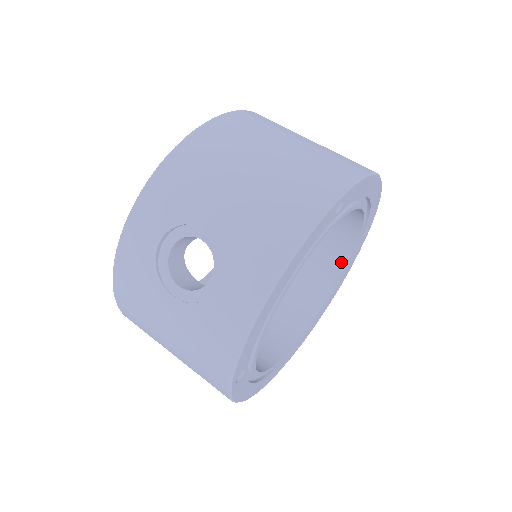
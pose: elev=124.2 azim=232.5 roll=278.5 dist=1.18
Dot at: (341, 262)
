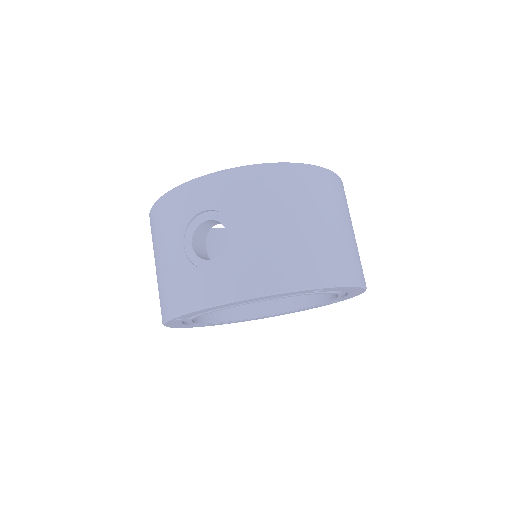
Dot at: (304, 303)
